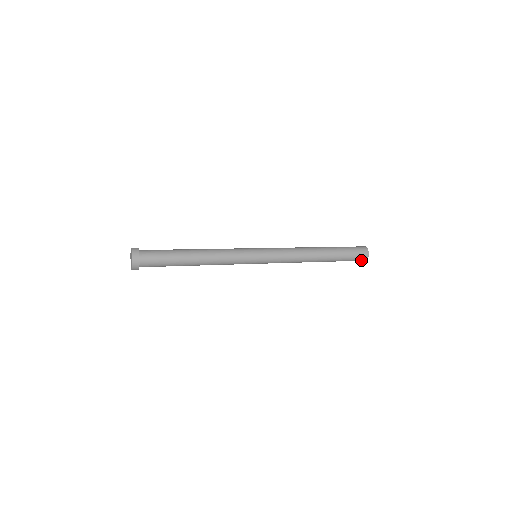
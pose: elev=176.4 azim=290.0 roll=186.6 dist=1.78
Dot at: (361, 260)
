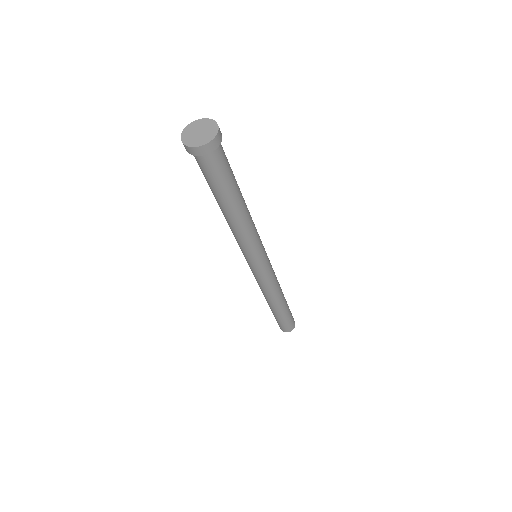
Dot at: (284, 329)
